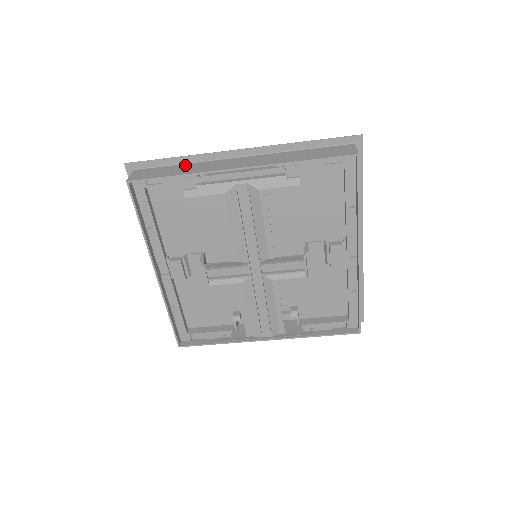
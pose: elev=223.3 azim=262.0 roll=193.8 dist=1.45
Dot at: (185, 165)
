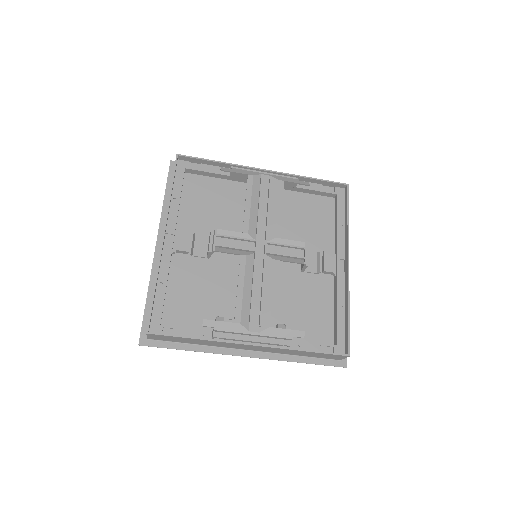
Dot at: occluded
